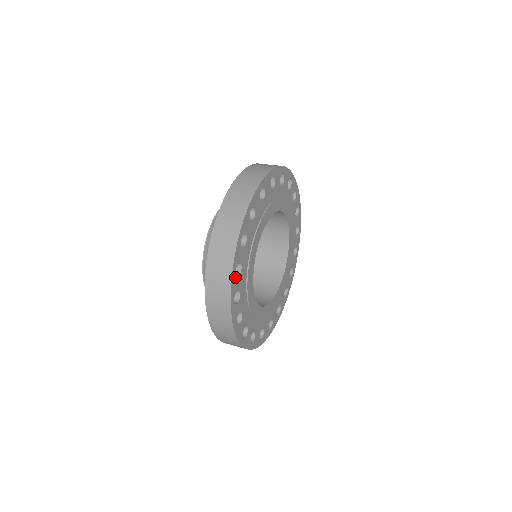
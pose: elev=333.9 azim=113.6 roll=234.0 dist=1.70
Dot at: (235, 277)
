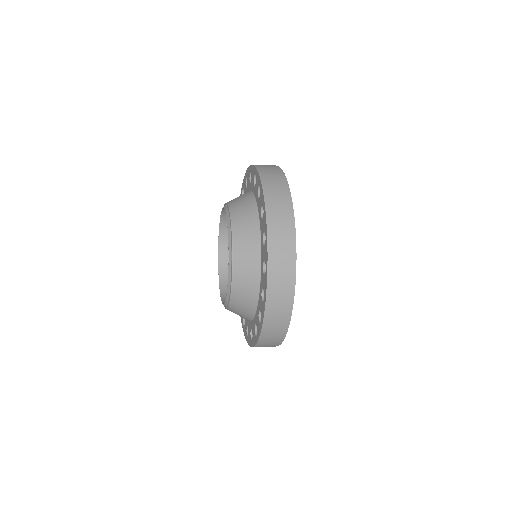
Dot at: occluded
